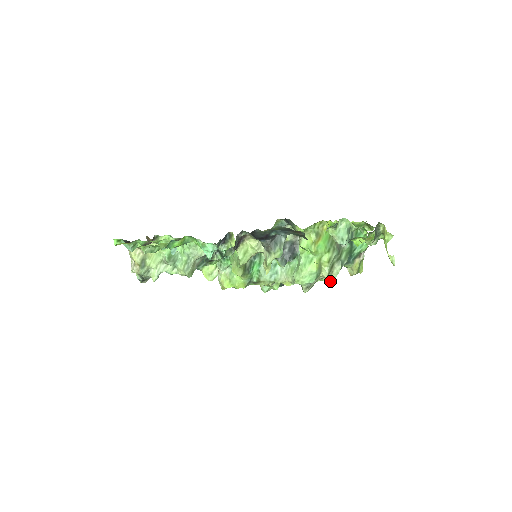
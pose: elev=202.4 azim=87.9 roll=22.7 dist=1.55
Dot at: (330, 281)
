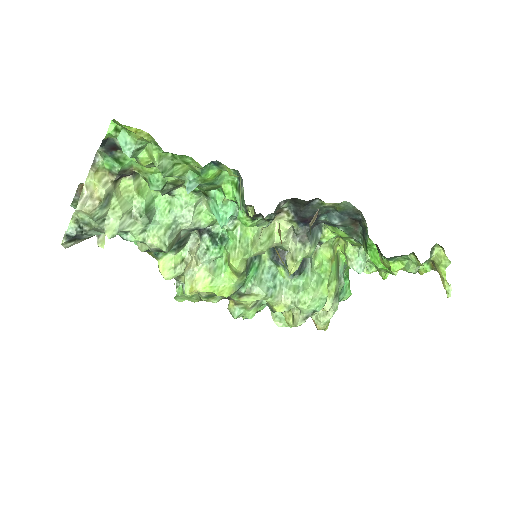
Dot at: (325, 319)
